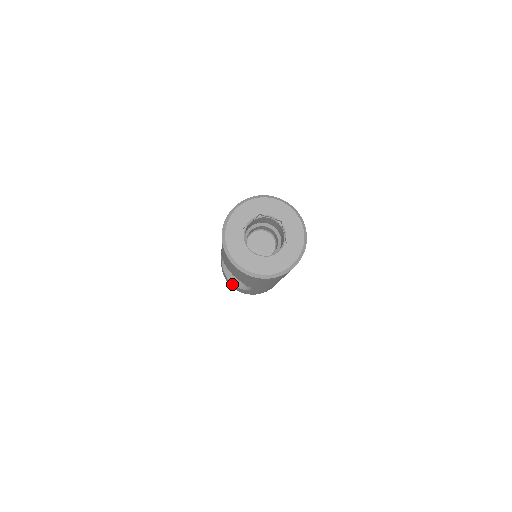
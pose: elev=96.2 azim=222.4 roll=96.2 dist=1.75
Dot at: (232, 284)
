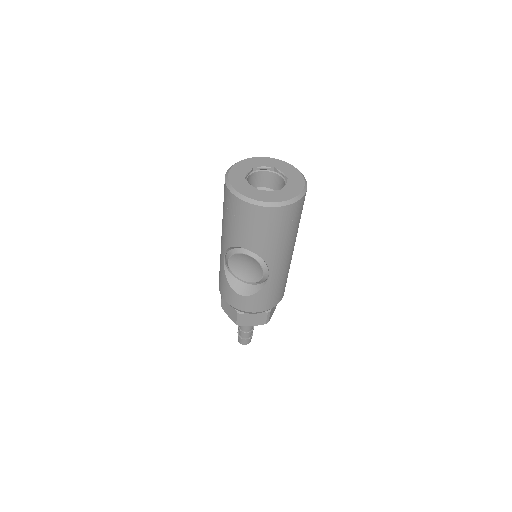
Dot at: (243, 297)
